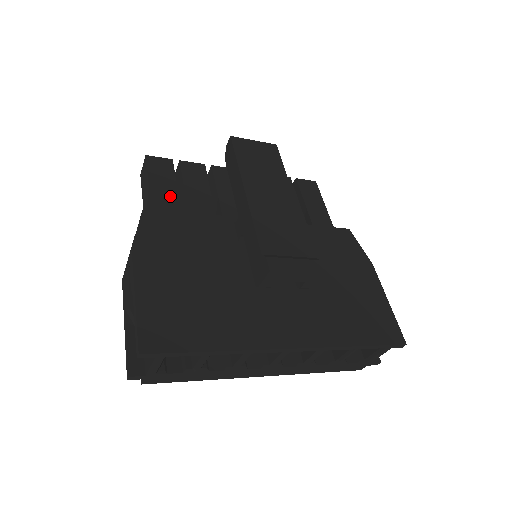
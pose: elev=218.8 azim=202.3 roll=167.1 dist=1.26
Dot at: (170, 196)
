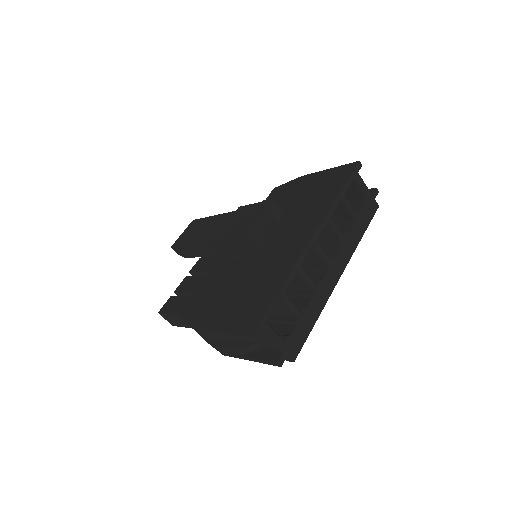
Dot at: (188, 302)
